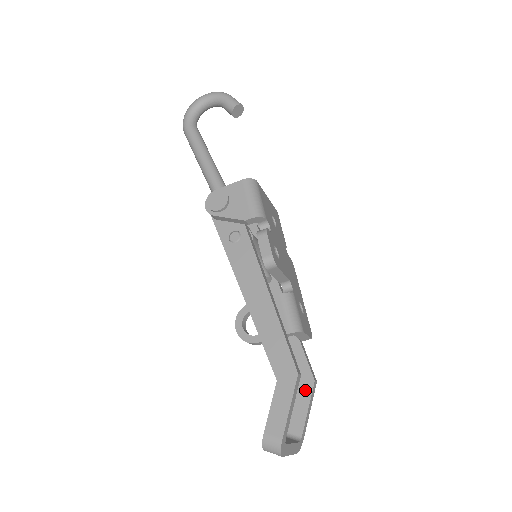
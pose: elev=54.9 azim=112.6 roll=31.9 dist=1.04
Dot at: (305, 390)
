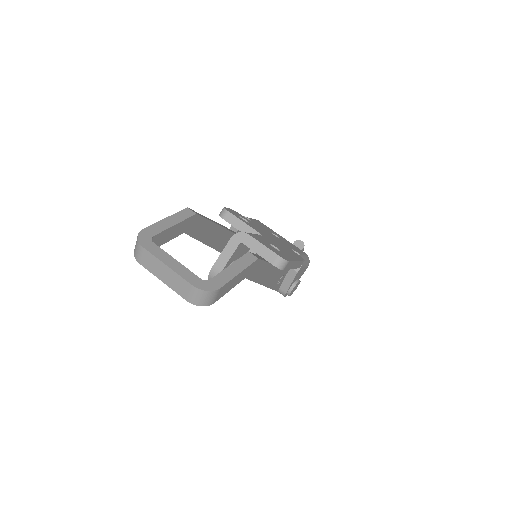
Dot at: occluded
